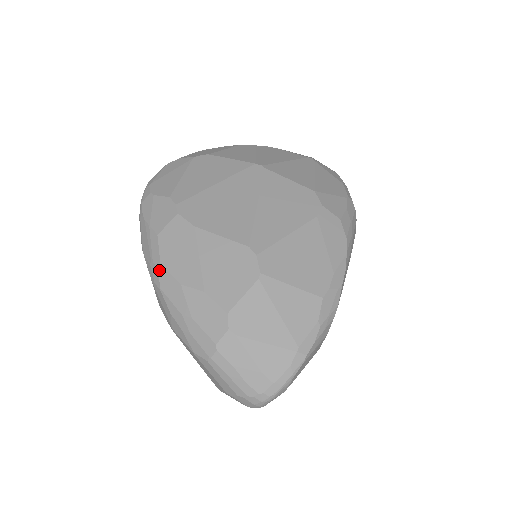
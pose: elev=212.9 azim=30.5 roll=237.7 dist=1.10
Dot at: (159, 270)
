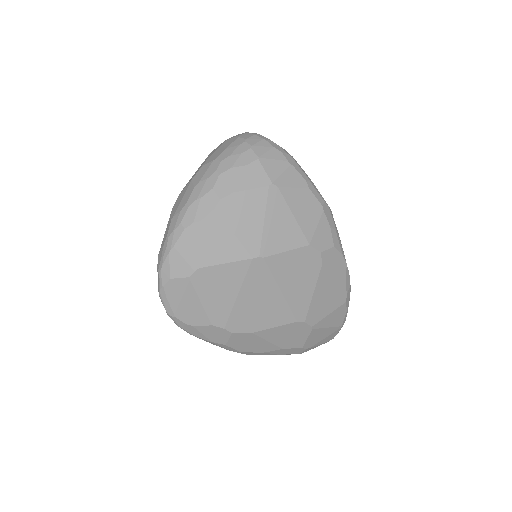
Dot at: (242, 353)
